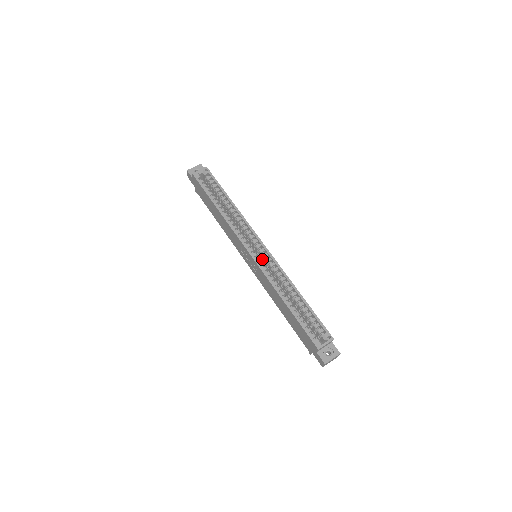
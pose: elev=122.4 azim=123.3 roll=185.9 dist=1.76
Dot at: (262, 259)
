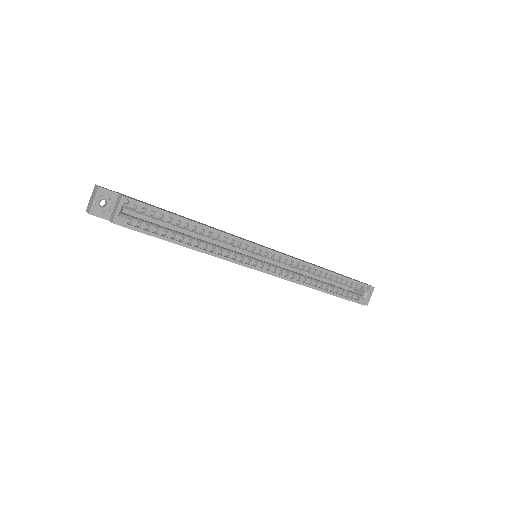
Dot at: occluded
